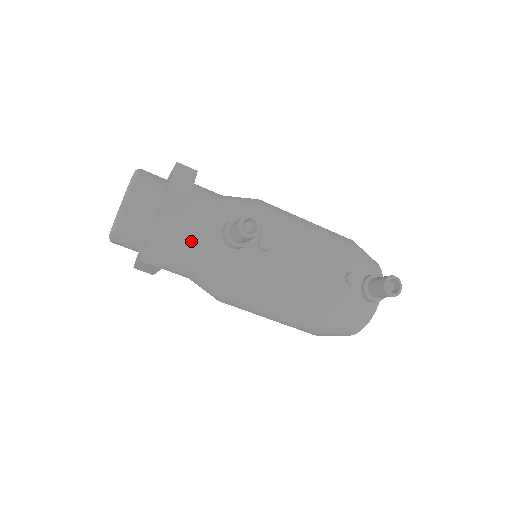
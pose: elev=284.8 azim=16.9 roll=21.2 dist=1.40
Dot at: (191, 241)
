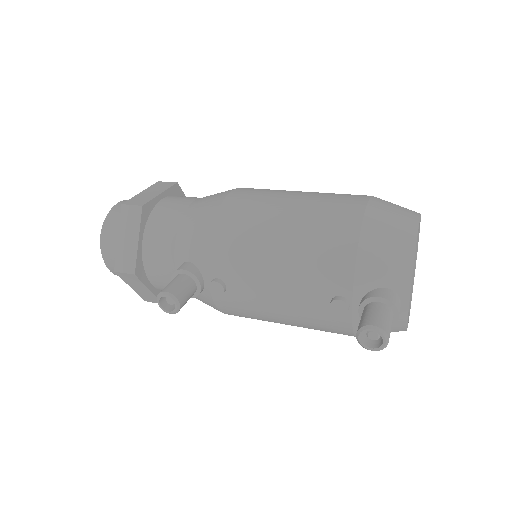
Dot at: (165, 285)
